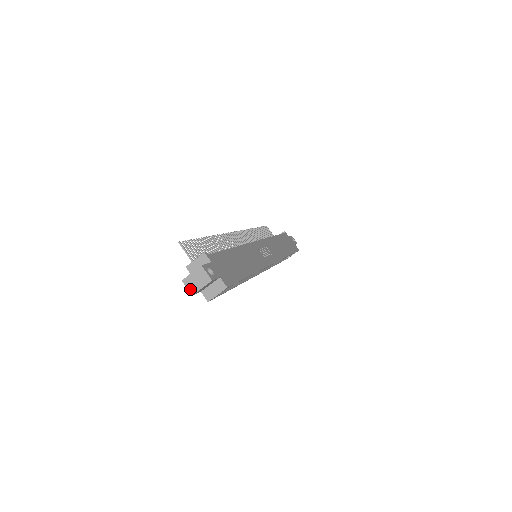
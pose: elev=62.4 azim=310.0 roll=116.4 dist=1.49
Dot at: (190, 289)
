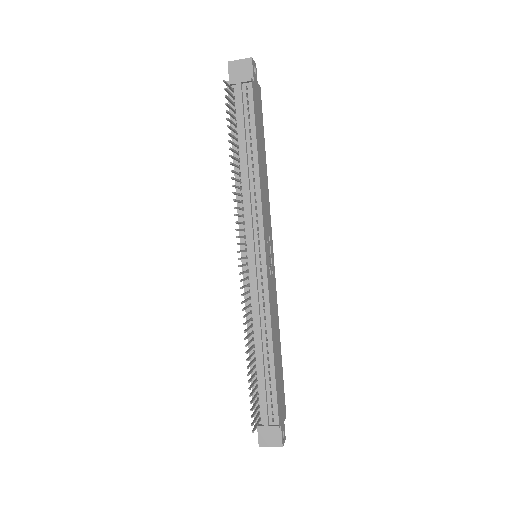
Dot at: occluded
